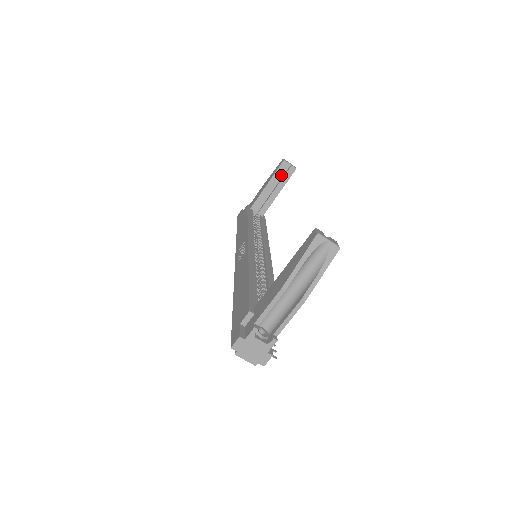
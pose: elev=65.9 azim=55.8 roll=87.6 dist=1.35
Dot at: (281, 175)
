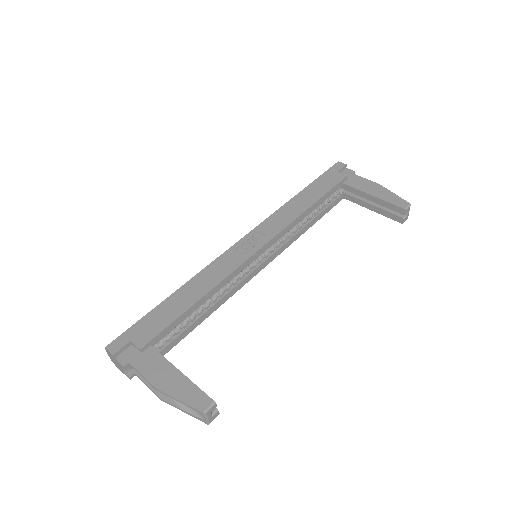
Dot at: occluded
